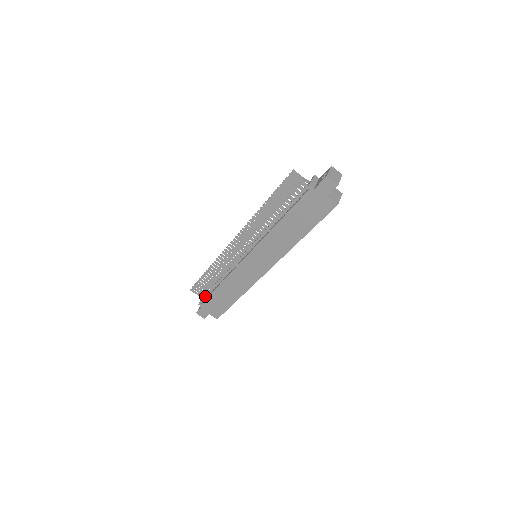
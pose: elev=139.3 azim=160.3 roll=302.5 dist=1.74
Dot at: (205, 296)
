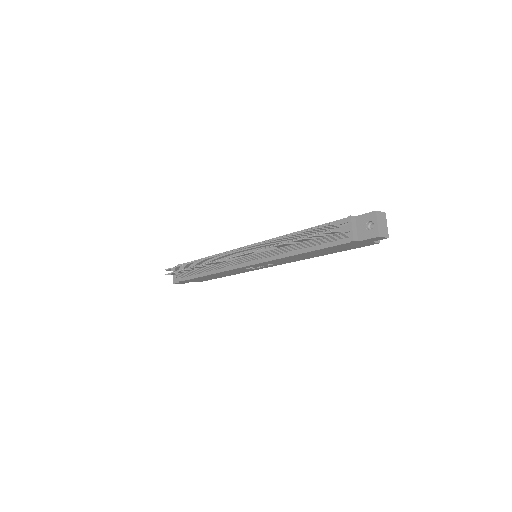
Dot at: (185, 276)
